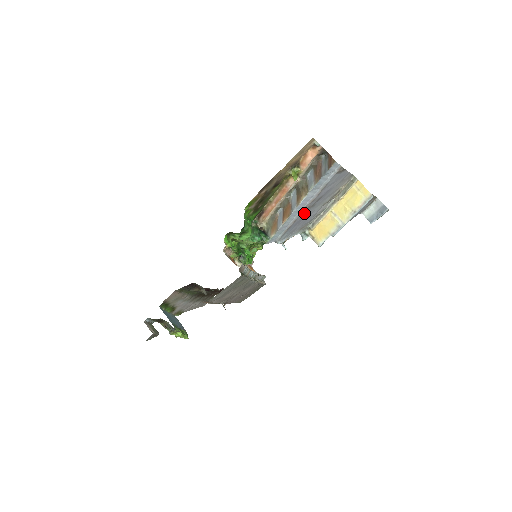
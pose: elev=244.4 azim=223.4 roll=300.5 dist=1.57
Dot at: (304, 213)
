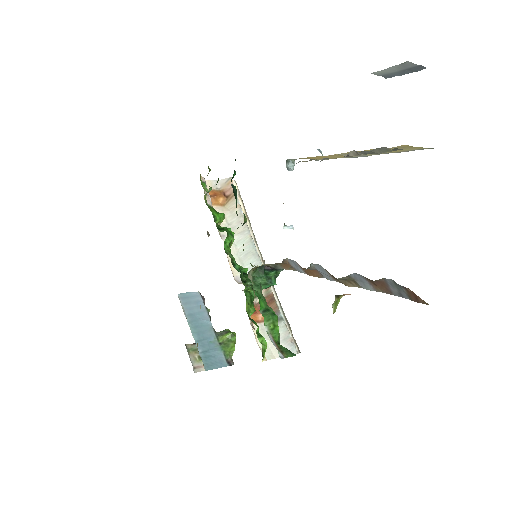
Dot at: occluded
